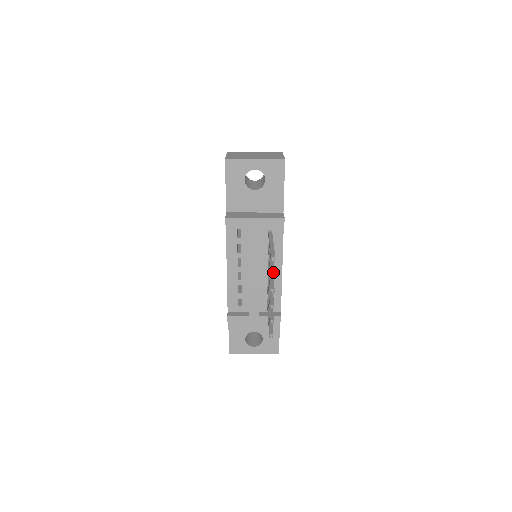
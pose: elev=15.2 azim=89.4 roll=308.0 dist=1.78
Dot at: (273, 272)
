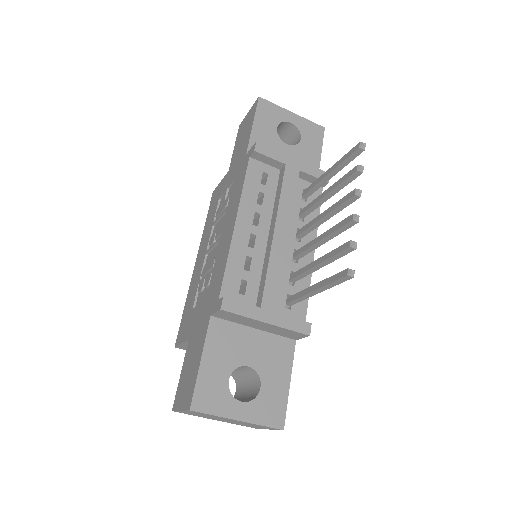
Dot at: (358, 168)
